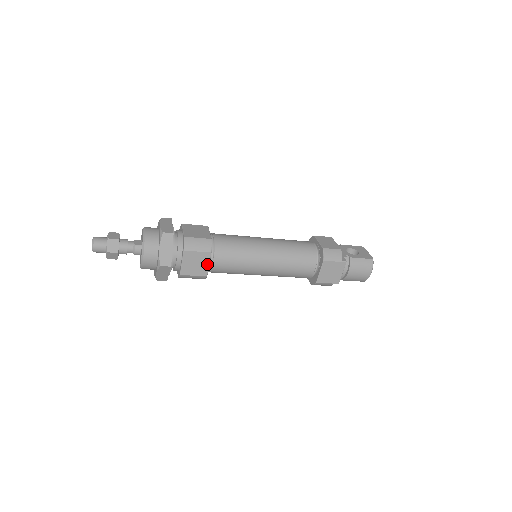
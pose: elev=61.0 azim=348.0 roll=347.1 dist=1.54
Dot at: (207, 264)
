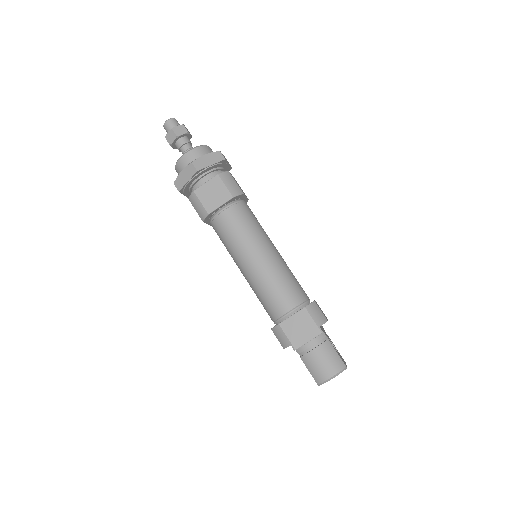
Dot at: (220, 204)
